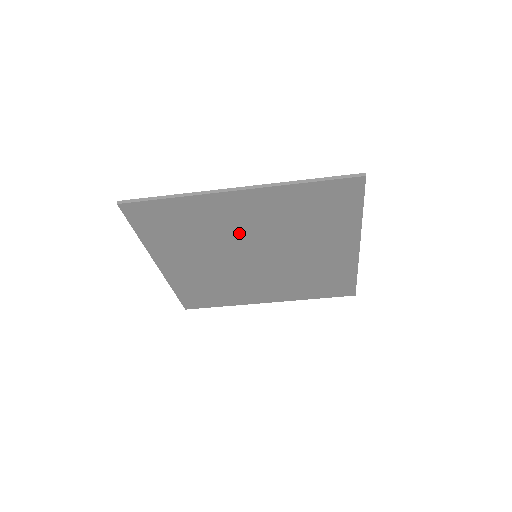
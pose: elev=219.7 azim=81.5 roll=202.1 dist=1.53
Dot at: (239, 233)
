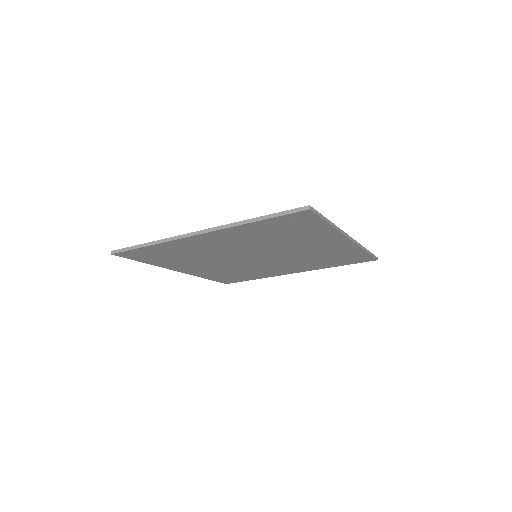
Dot at: (226, 250)
